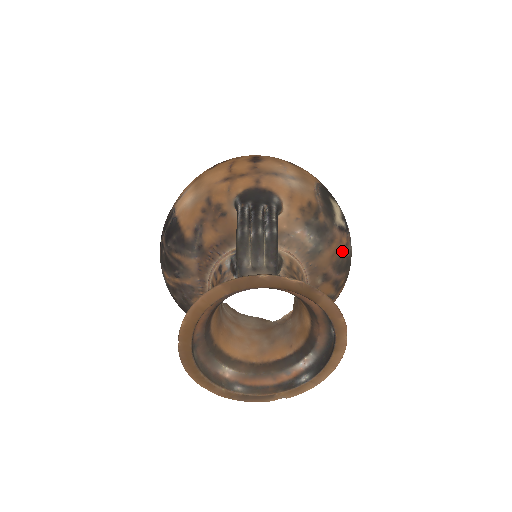
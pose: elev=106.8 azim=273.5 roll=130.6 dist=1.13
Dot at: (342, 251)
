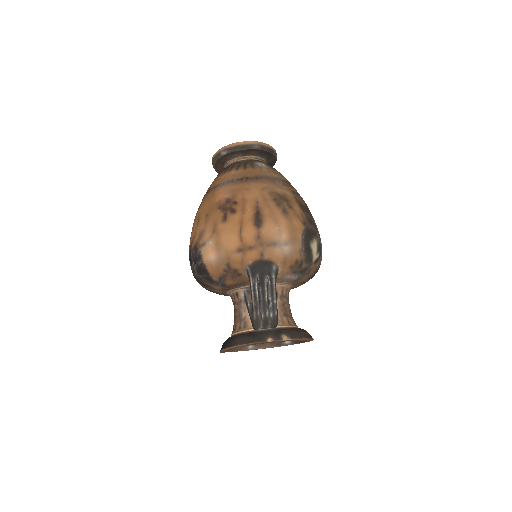
Dot at: (315, 271)
